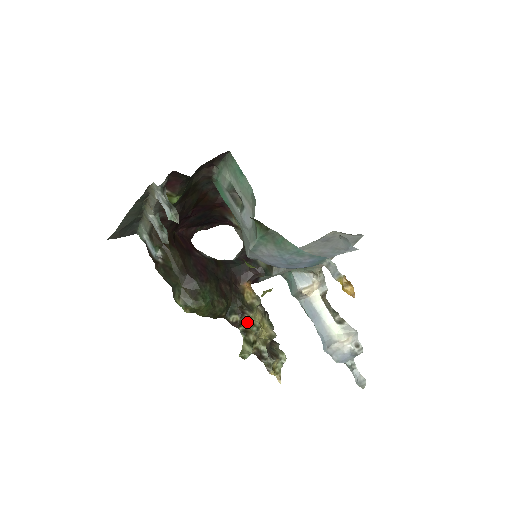
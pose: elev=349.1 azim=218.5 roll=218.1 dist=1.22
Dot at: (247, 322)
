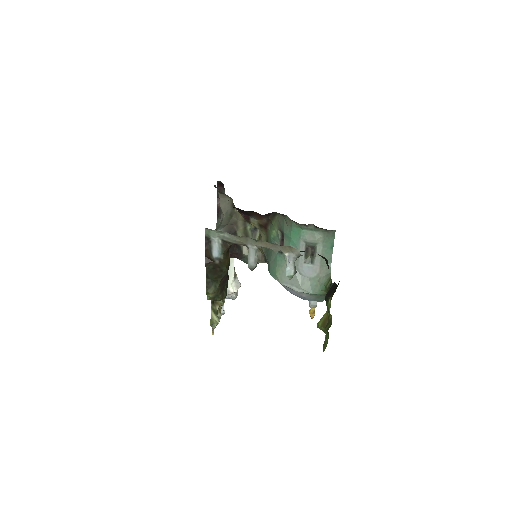
Dot at: occluded
